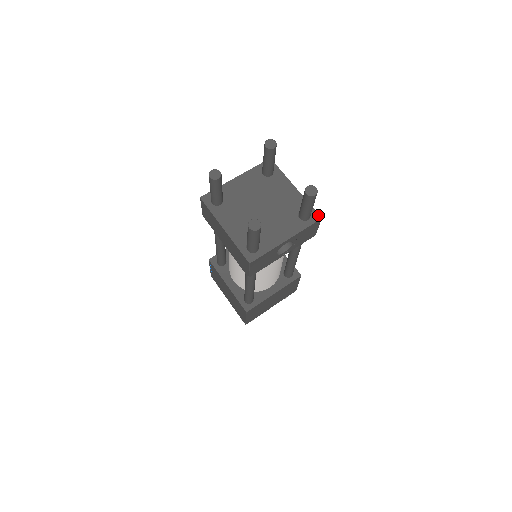
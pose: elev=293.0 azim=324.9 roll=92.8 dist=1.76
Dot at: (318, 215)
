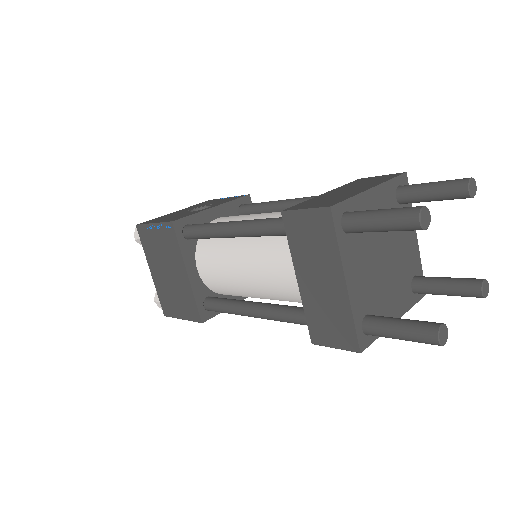
Dot at: occluded
